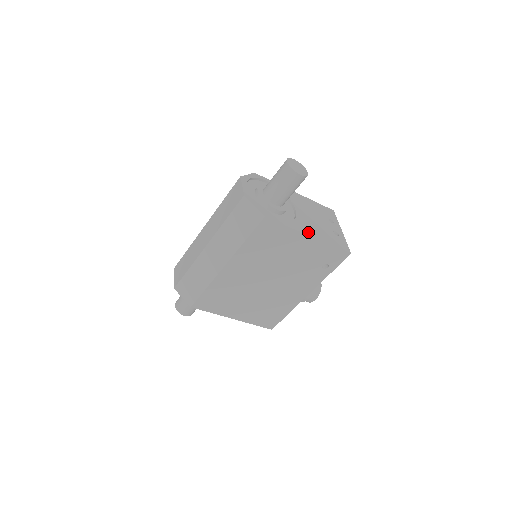
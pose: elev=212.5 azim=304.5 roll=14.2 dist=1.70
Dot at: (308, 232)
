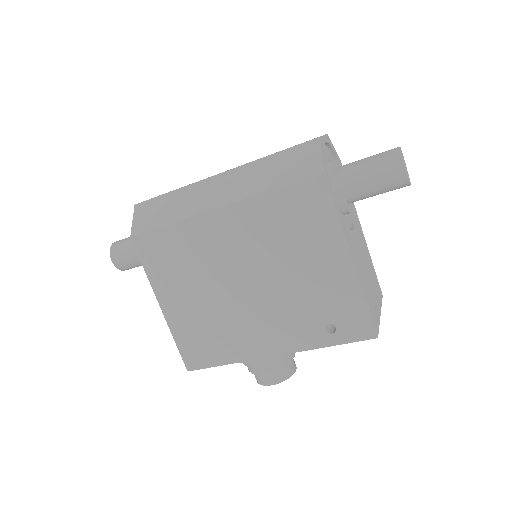
Dot at: (352, 253)
